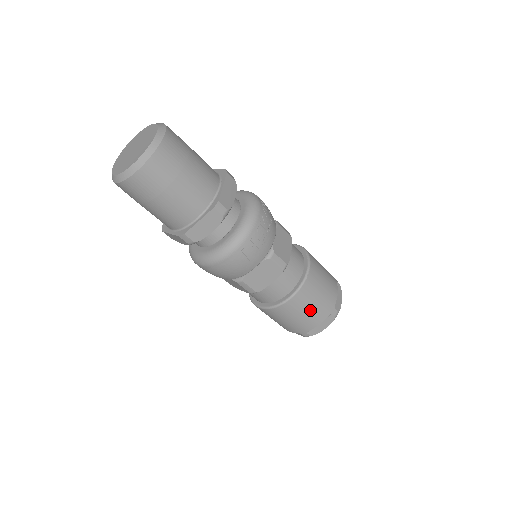
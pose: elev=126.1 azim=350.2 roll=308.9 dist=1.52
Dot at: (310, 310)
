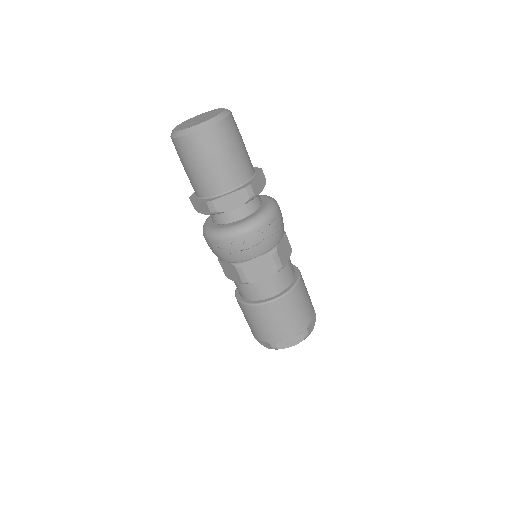
Dot at: (254, 324)
